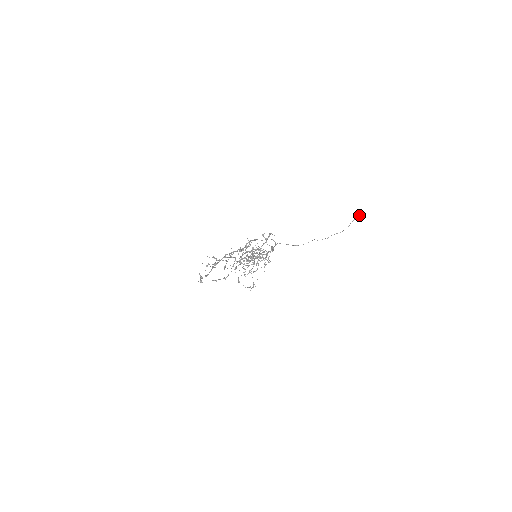
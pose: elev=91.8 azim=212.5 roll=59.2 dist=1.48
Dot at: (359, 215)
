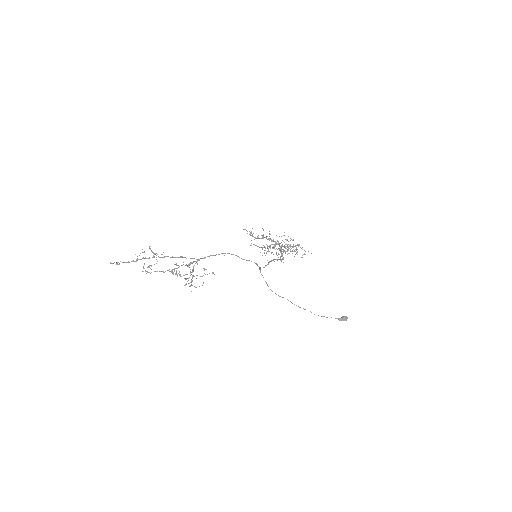
Dot at: (343, 319)
